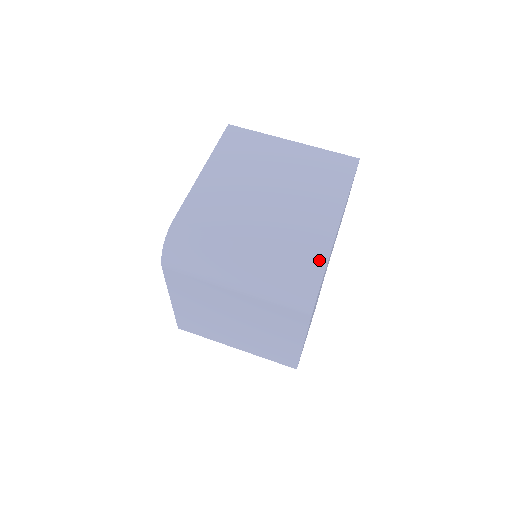
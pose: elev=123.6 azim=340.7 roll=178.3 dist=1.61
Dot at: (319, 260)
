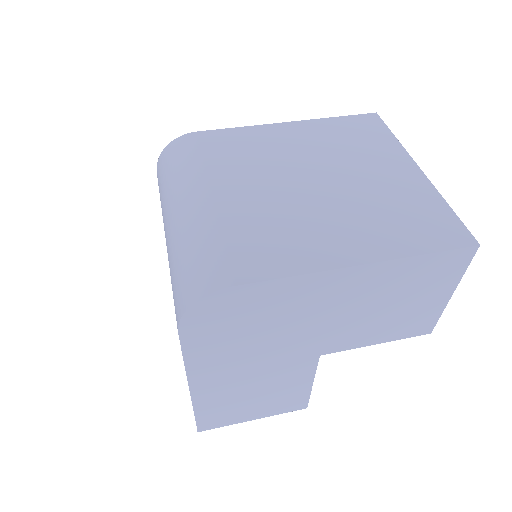
Dot at: (242, 272)
